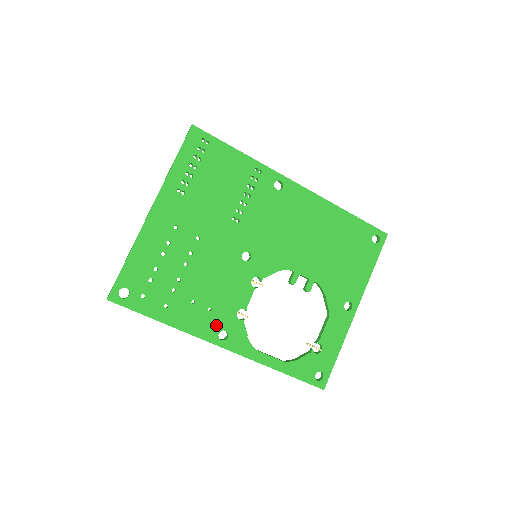
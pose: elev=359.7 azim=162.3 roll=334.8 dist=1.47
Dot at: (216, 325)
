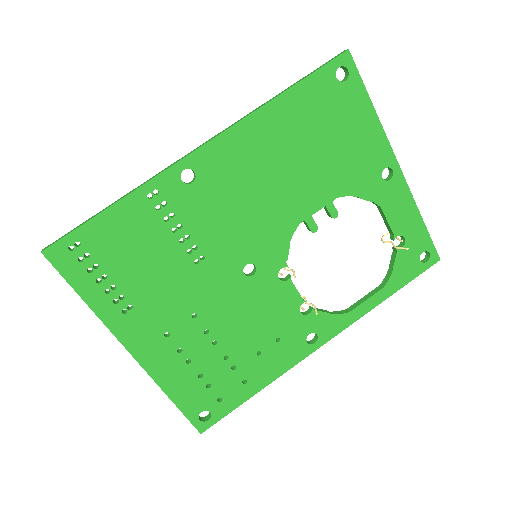
Dot at: (297, 341)
